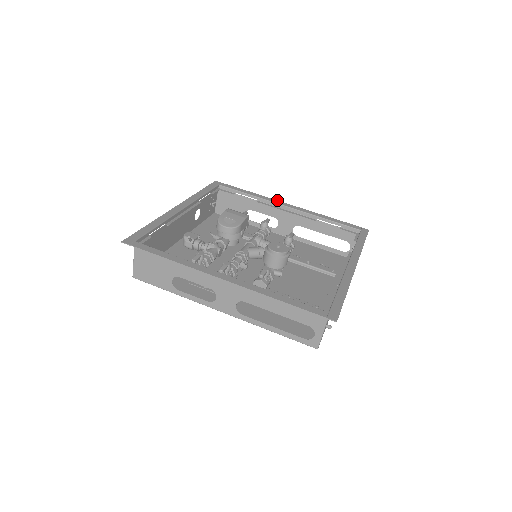
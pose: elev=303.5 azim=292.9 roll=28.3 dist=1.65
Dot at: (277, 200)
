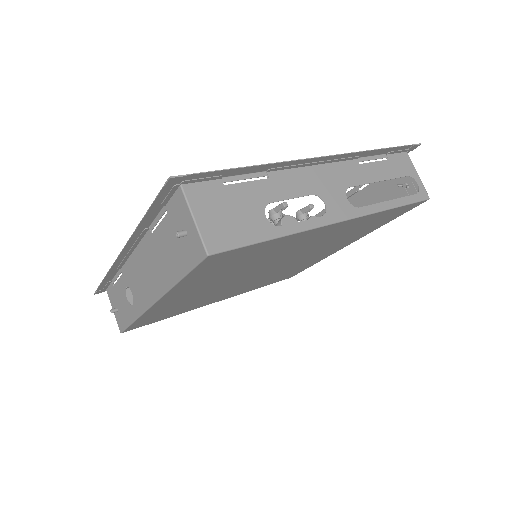
Dot at: occluded
